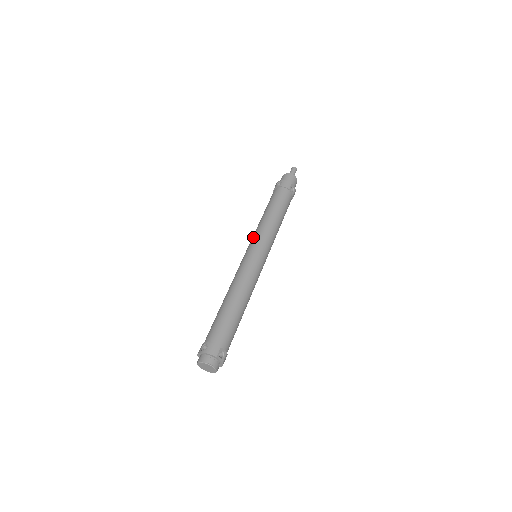
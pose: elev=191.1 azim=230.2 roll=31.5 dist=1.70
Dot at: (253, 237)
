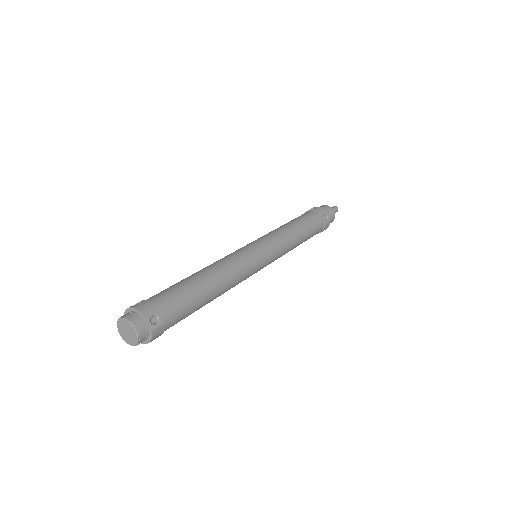
Dot at: (260, 237)
